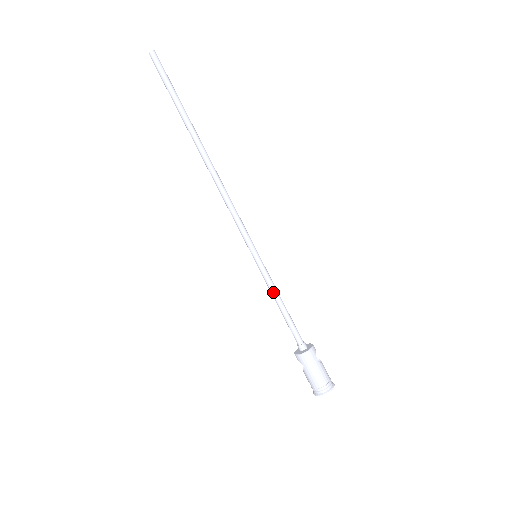
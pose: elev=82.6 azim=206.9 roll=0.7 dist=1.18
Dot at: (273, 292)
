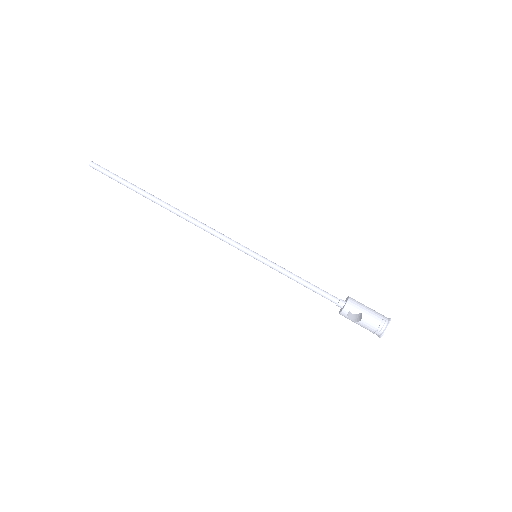
Dot at: (289, 272)
